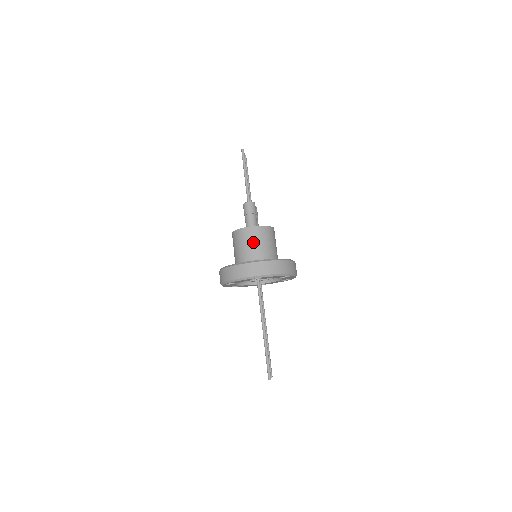
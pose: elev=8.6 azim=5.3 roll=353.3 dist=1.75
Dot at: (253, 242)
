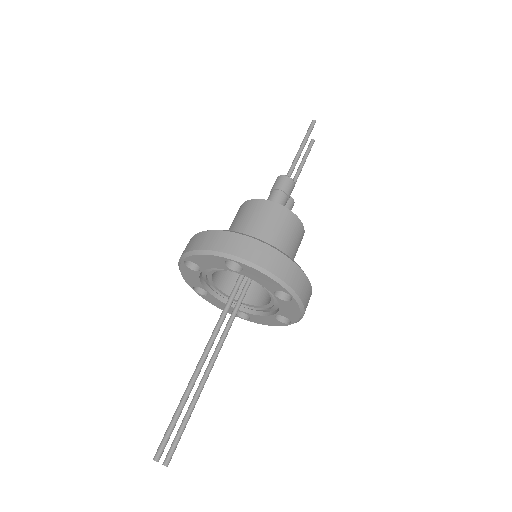
Dot at: (261, 221)
